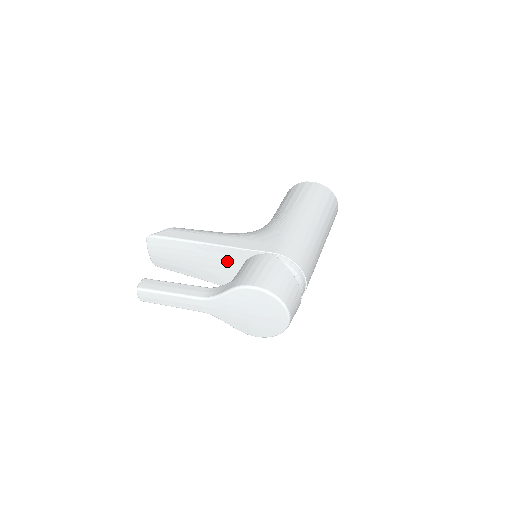
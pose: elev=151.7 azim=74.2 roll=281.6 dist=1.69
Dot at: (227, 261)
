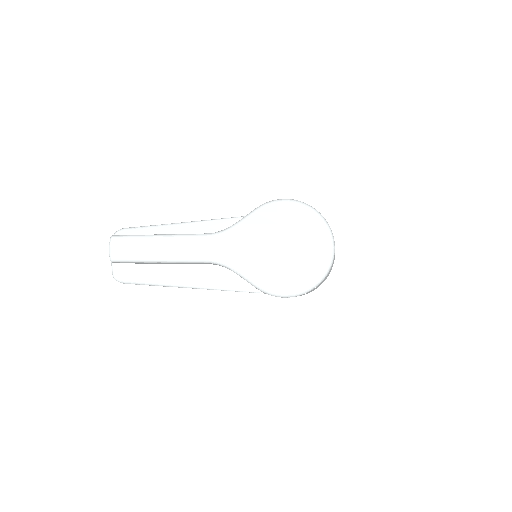
Dot at: occluded
